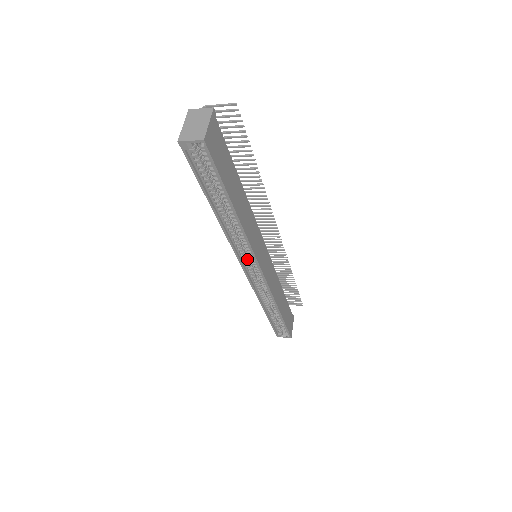
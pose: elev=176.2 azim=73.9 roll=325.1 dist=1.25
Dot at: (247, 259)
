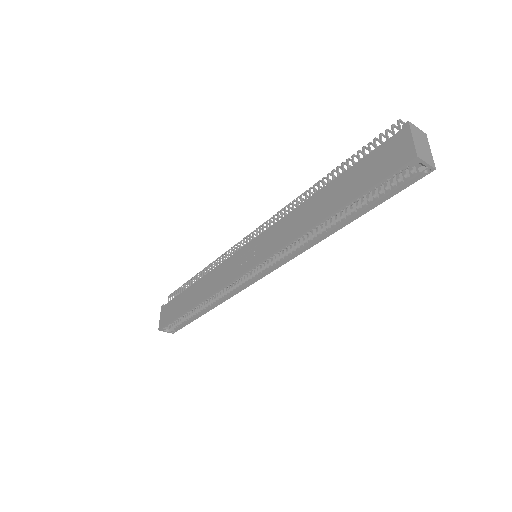
Dot at: (265, 261)
